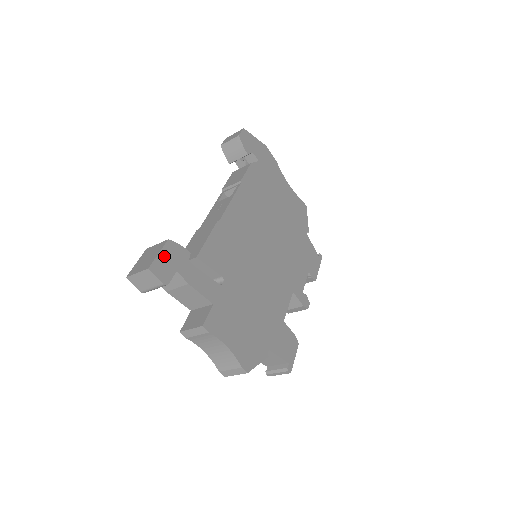
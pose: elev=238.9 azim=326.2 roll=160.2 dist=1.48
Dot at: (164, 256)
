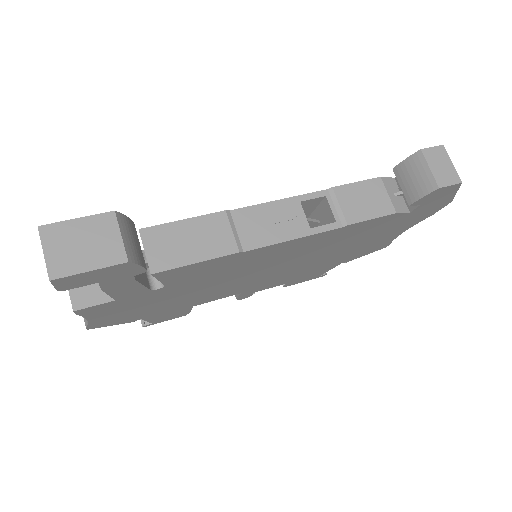
Dot at: (96, 273)
